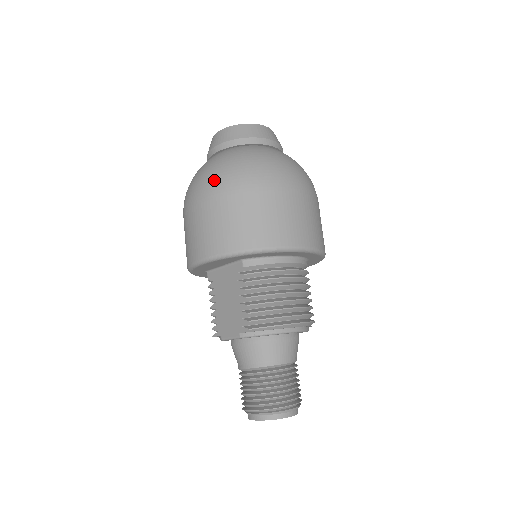
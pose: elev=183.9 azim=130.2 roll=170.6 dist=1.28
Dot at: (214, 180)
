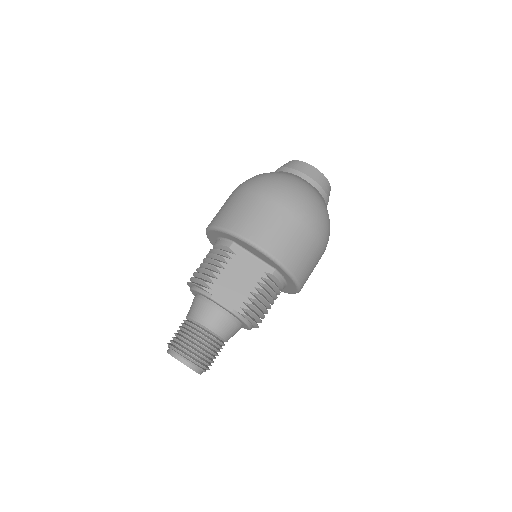
Dot at: (310, 211)
